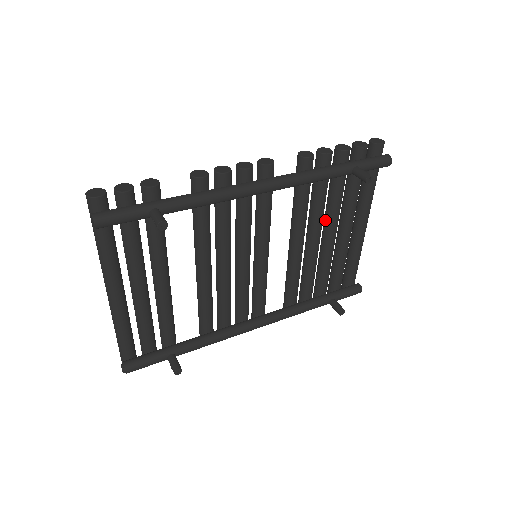
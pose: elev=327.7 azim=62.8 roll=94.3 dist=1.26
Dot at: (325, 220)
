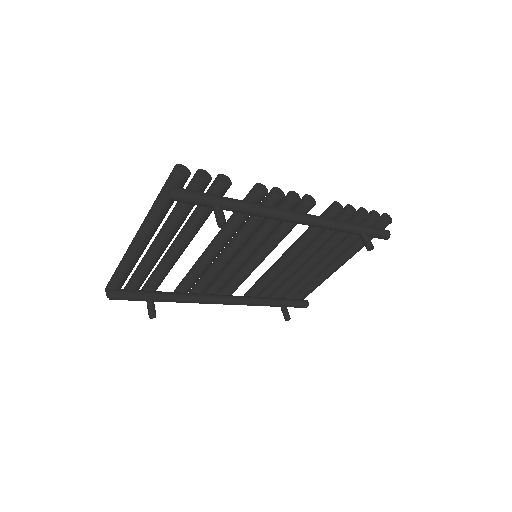
Dot at: occluded
